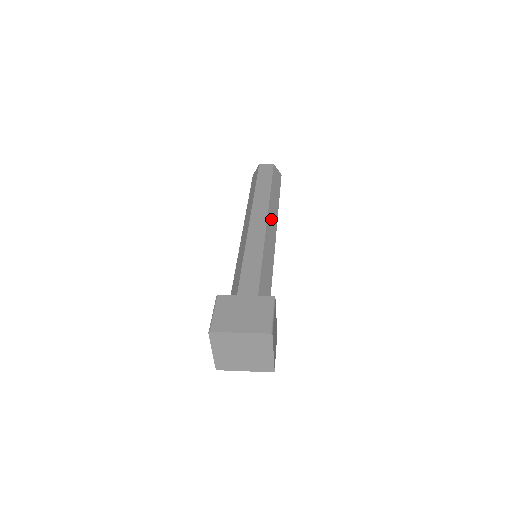
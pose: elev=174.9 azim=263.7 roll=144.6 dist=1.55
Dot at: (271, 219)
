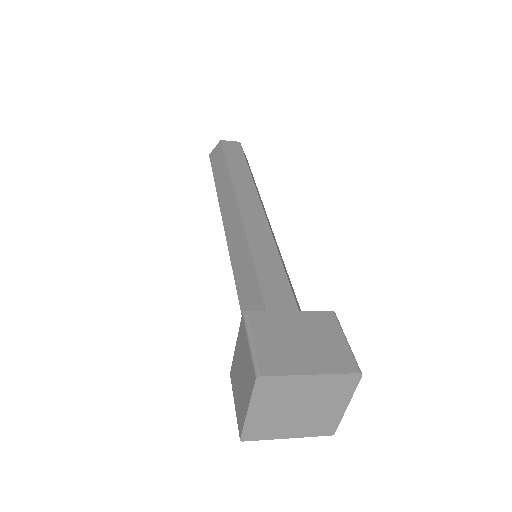
Dot at: (263, 207)
